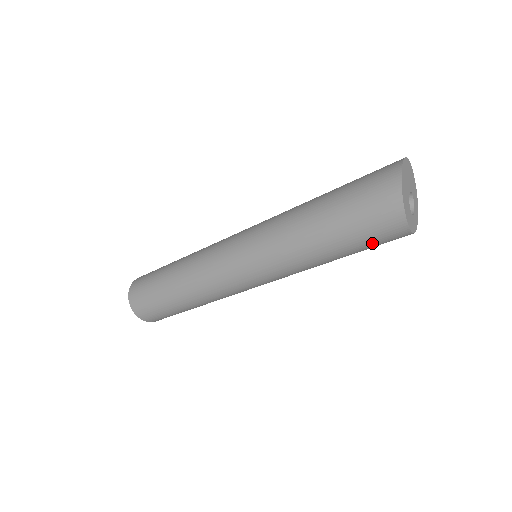
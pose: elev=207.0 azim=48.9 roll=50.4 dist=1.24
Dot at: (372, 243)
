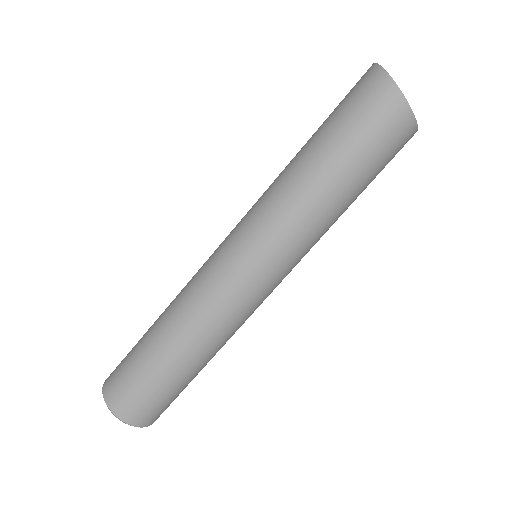
Dot at: (380, 149)
